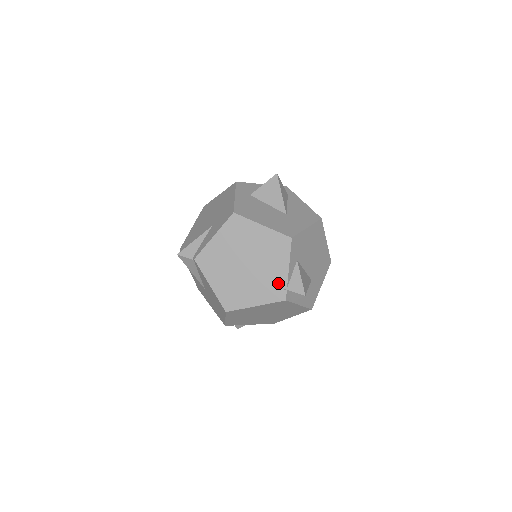
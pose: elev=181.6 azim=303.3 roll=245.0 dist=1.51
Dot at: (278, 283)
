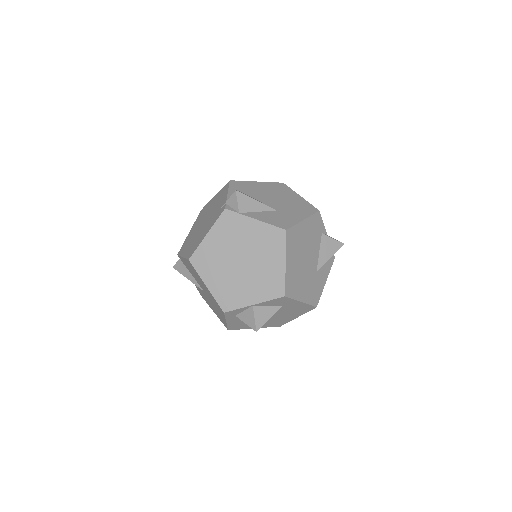
Dot at: (221, 207)
